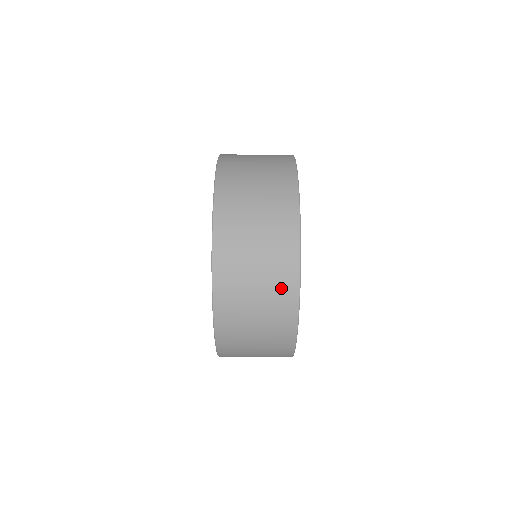
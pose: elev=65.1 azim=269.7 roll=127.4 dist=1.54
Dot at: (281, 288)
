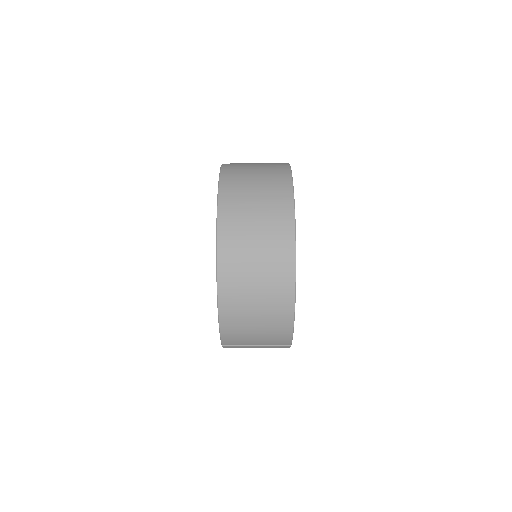
Dot at: occluded
